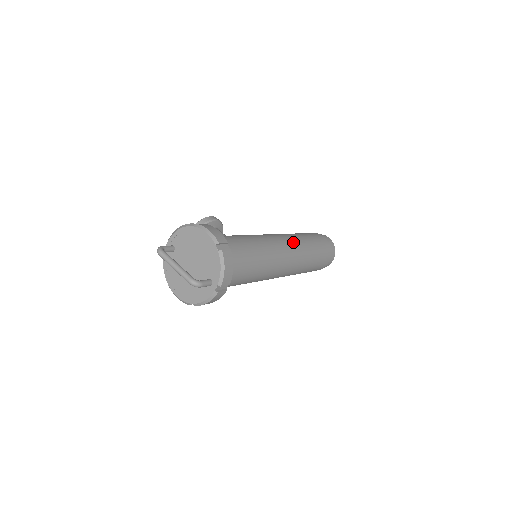
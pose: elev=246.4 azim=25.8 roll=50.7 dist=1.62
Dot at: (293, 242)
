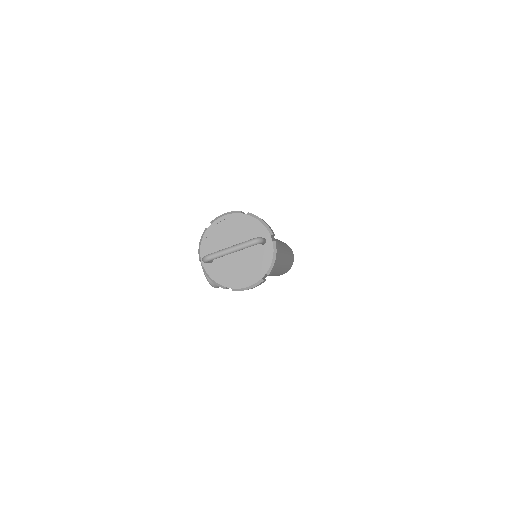
Dot at: occluded
